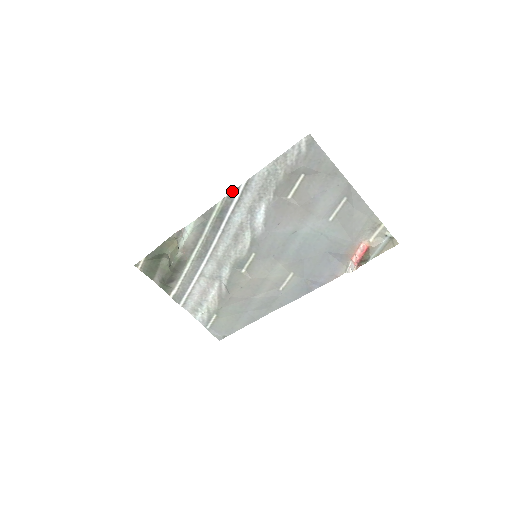
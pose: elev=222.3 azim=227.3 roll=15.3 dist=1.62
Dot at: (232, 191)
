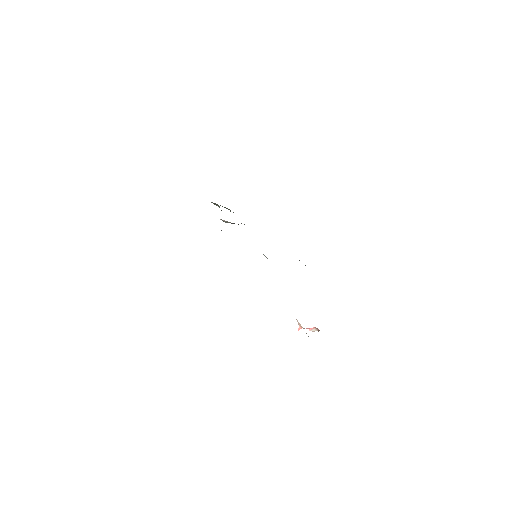
Dot at: occluded
